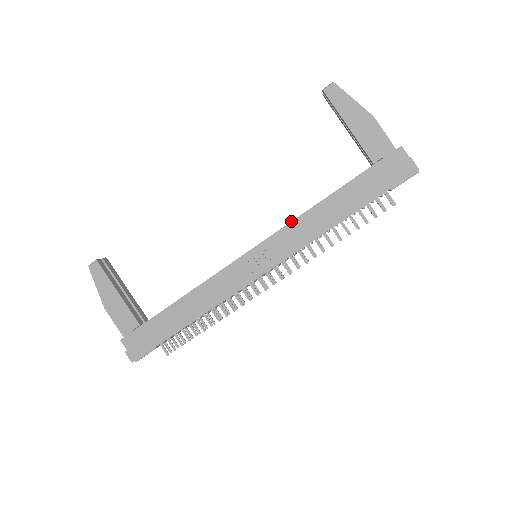
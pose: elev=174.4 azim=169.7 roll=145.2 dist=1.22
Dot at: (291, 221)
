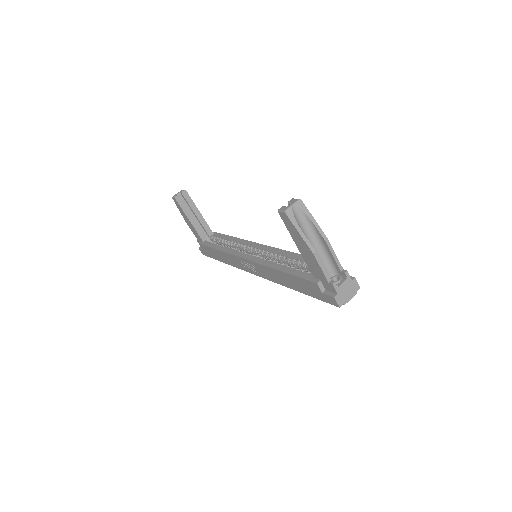
Dot at: (264, 265)
